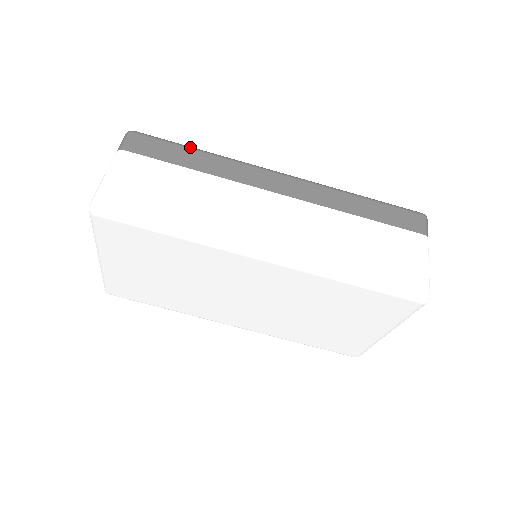
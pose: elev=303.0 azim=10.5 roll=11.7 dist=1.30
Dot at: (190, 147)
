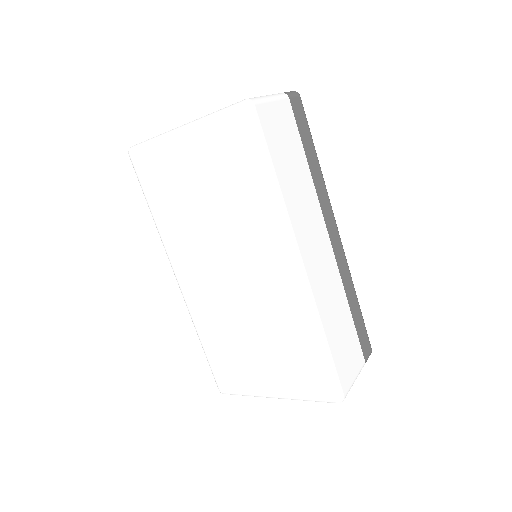
Dot at: occluded
